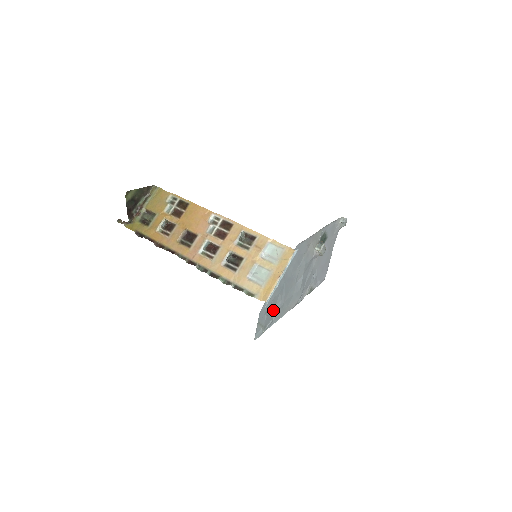
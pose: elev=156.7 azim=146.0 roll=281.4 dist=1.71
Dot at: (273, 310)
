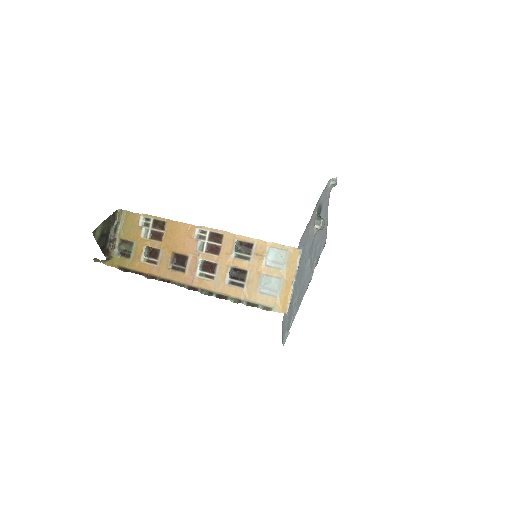
Dot at: (292, 308)
